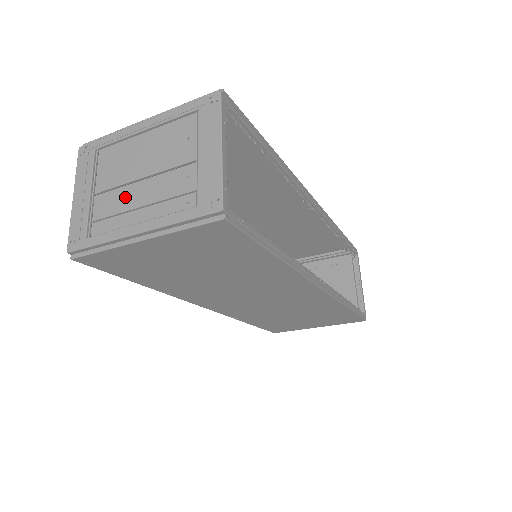
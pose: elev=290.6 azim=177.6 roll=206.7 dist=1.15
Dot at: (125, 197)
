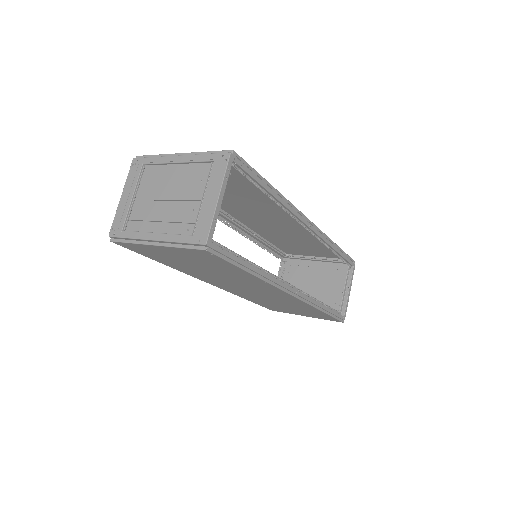
Dot at: (153, 209)
